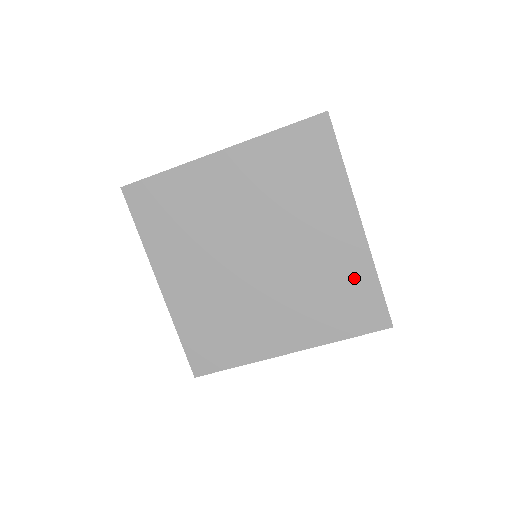
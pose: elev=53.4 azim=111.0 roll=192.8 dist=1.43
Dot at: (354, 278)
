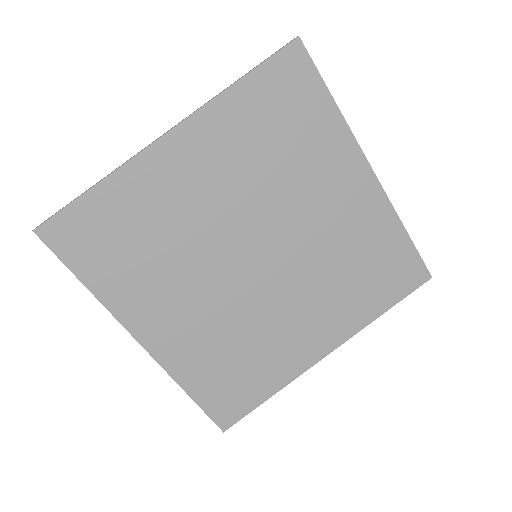
Dot at: (379, 239)
